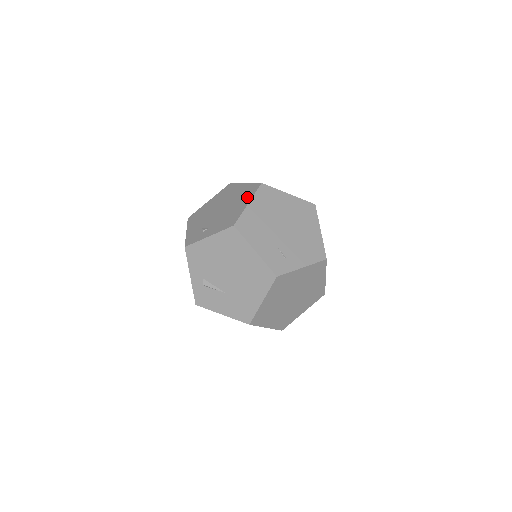
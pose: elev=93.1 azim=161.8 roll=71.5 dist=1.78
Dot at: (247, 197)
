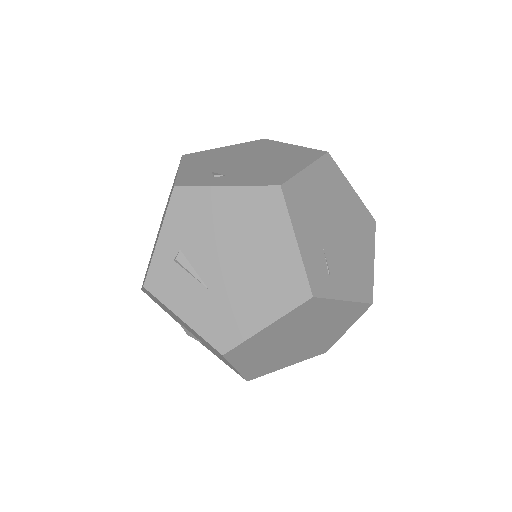
Dot at: (303, 160)
